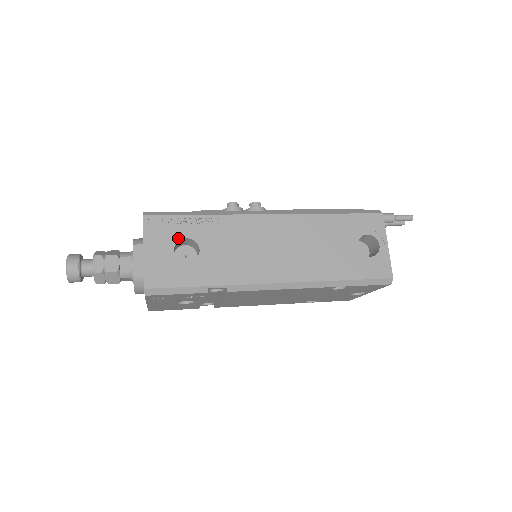
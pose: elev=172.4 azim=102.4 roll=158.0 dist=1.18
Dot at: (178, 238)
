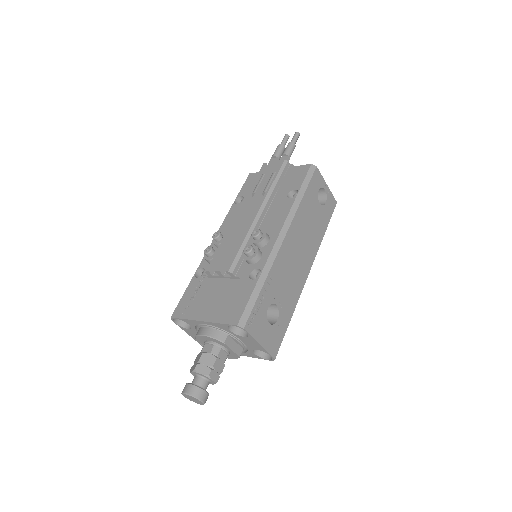
Dot at: (265, 314)
